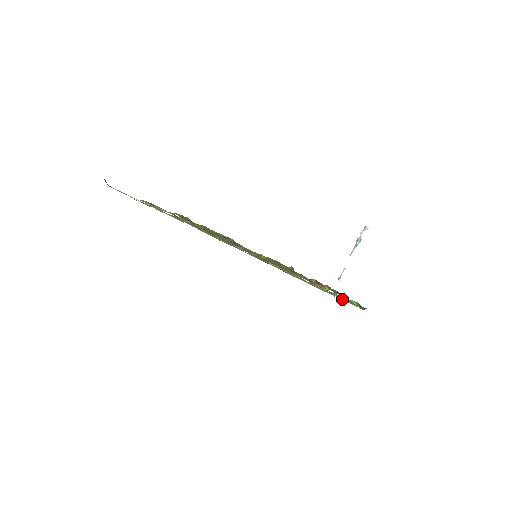
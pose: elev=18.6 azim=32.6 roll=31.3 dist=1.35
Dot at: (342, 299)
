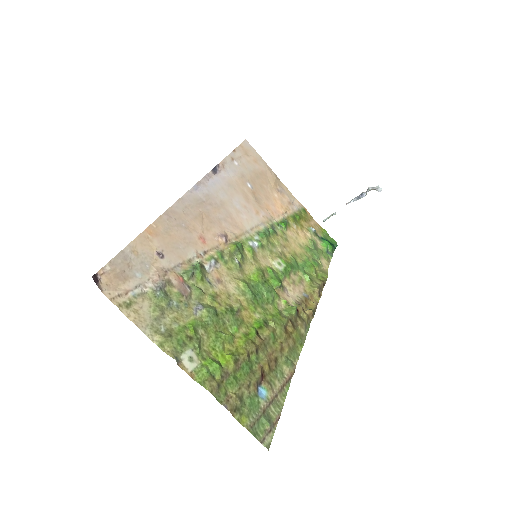
Dot at: (322, 266)
